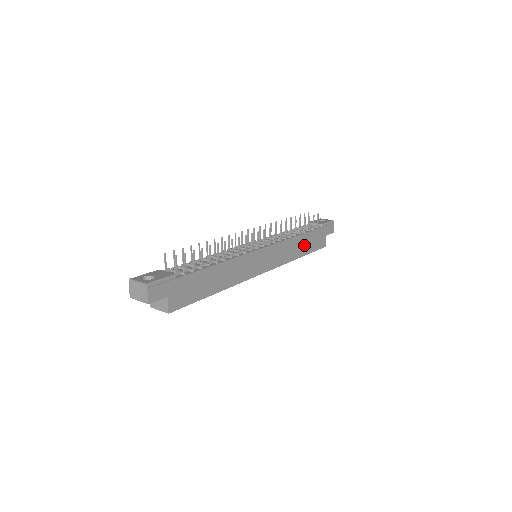
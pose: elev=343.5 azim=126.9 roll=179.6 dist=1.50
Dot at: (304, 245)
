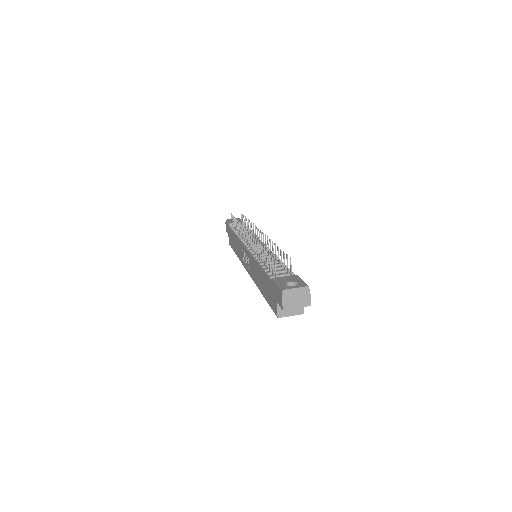
Dot at: occluded
